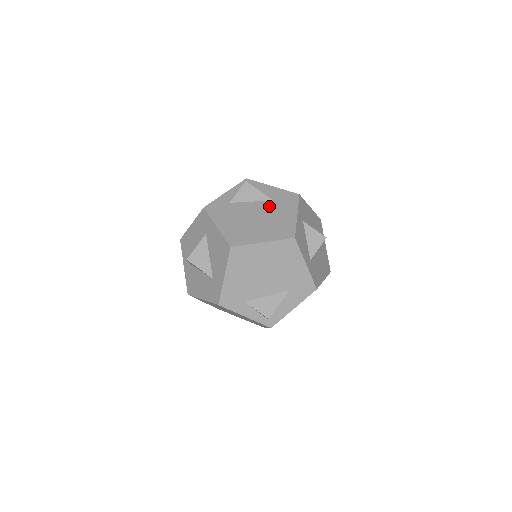
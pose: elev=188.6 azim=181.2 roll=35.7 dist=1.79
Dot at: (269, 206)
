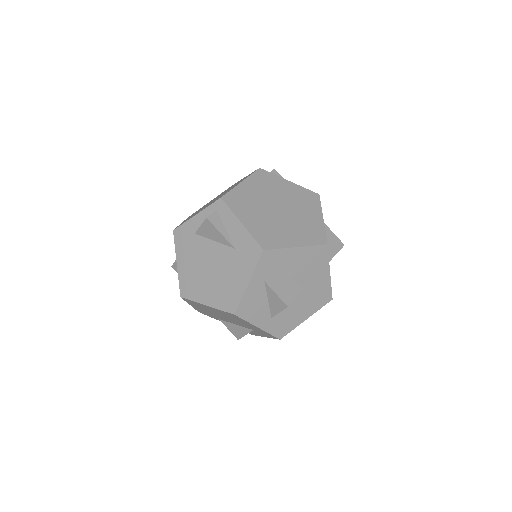
Dot at: (227, 256)
